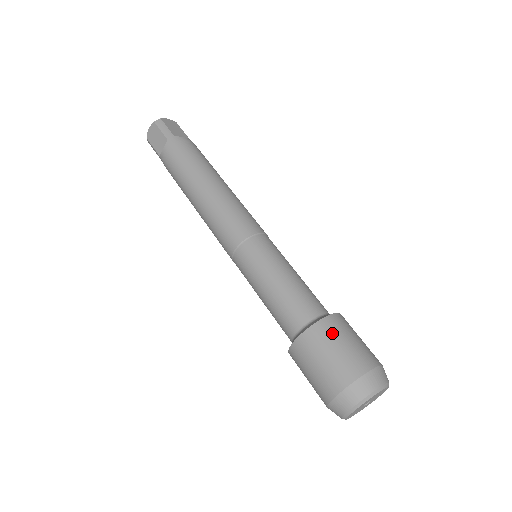
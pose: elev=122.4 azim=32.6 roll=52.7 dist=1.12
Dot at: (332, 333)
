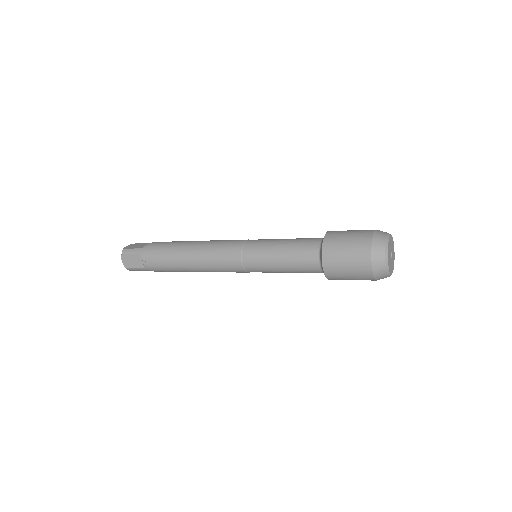
Dot at: occluded
